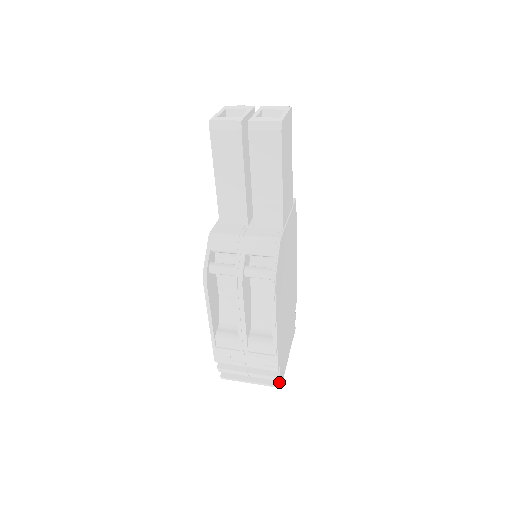
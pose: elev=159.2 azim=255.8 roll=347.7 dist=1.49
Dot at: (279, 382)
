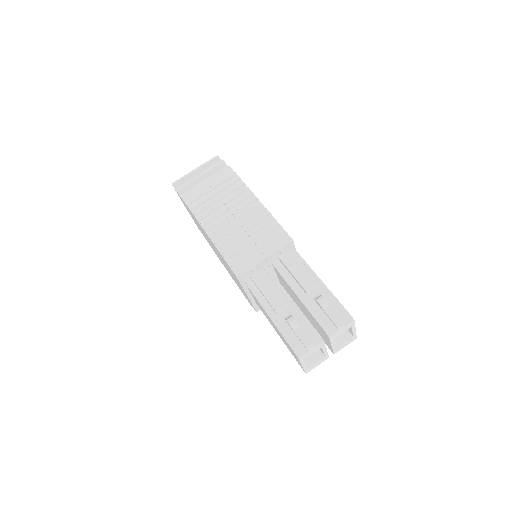
Dot at: occluded
